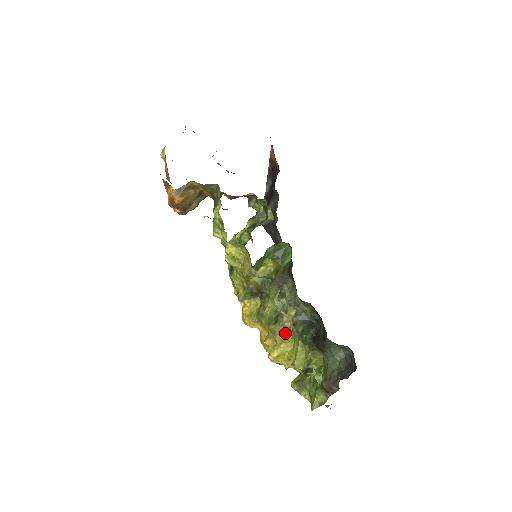
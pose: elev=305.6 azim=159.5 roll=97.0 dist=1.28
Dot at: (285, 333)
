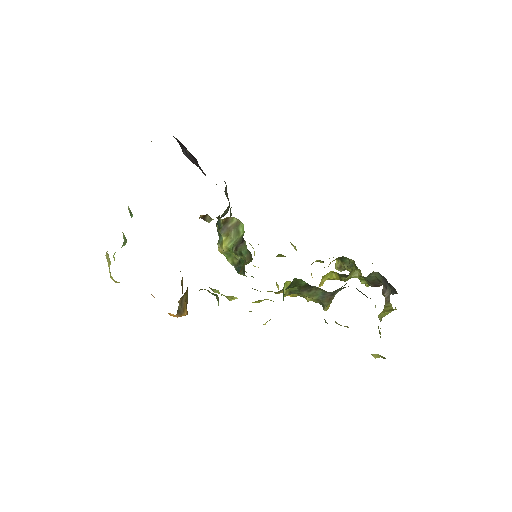
Dot at: occluded
